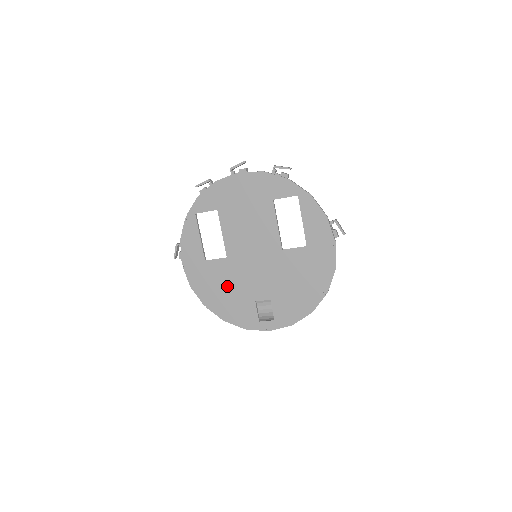
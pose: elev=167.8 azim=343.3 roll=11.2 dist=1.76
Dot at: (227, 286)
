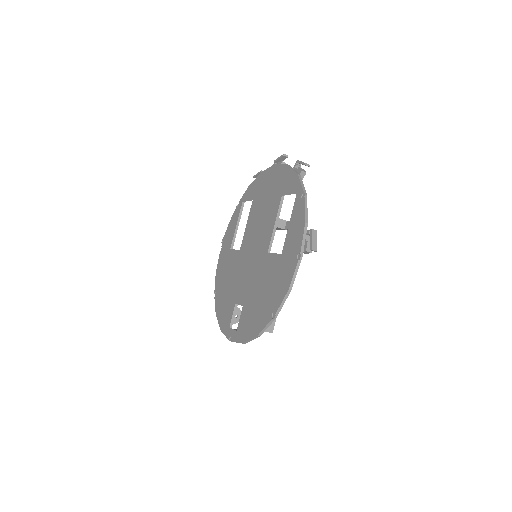
Dot at: (230, 280)
